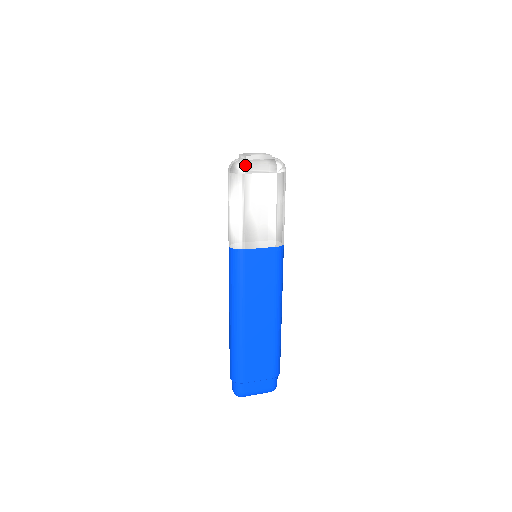
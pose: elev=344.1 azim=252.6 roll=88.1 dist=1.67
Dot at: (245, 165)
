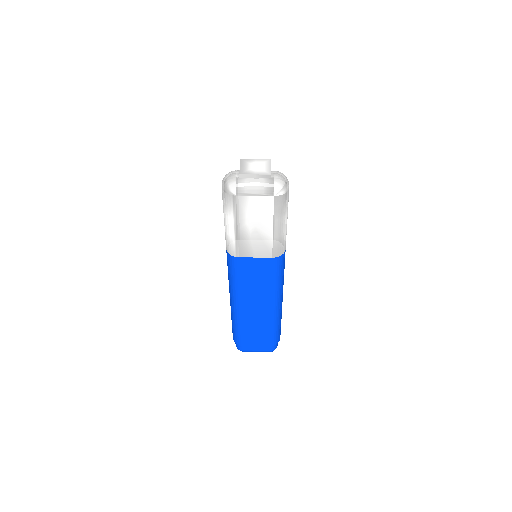
Dot at: (236, 186)
